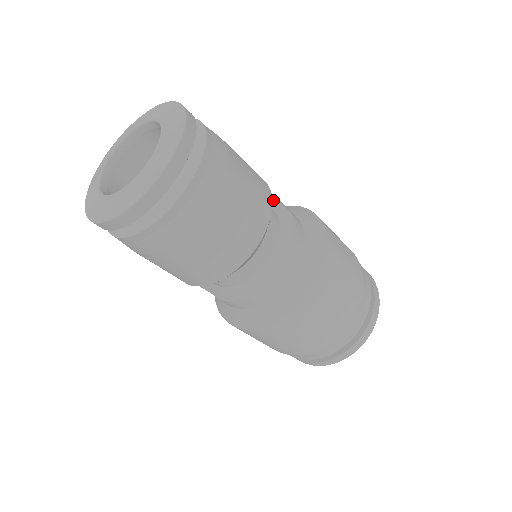
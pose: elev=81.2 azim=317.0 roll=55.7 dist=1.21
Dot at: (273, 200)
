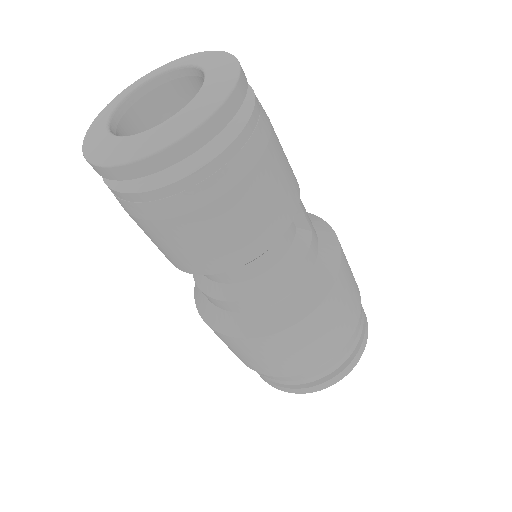
Dot at: (299, 213)
